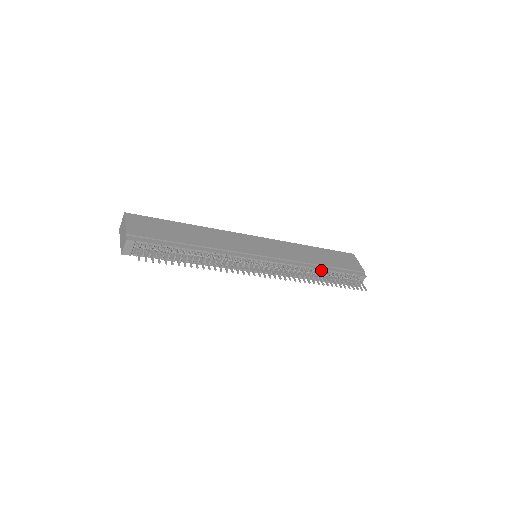
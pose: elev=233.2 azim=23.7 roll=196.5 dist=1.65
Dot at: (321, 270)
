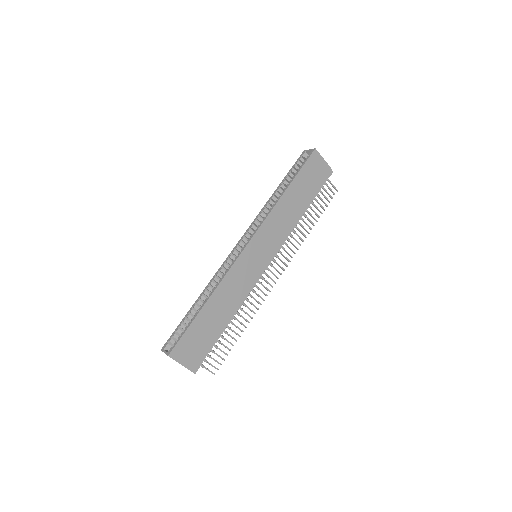
Dot at: (303, 213)
